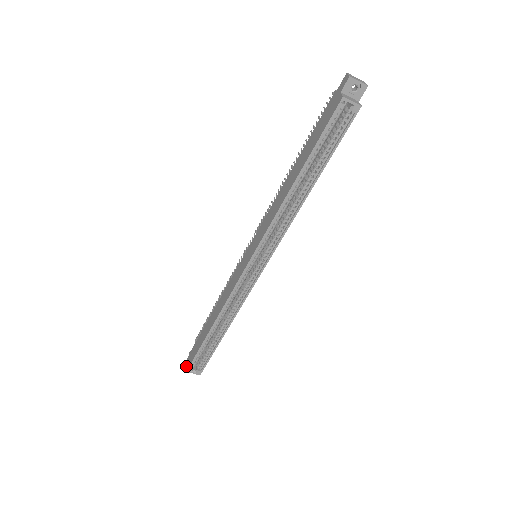
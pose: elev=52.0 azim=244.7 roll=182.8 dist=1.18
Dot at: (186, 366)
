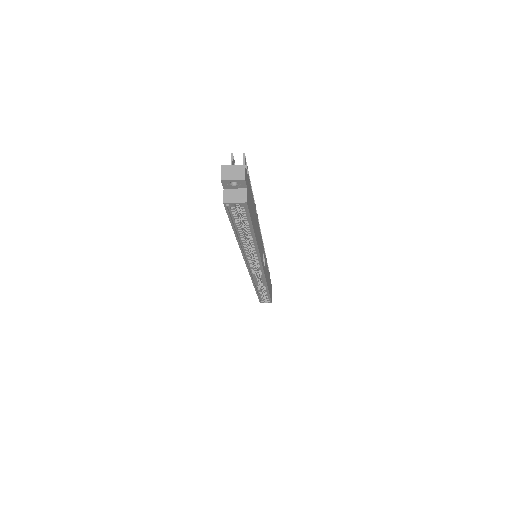
Dot at: occluded
